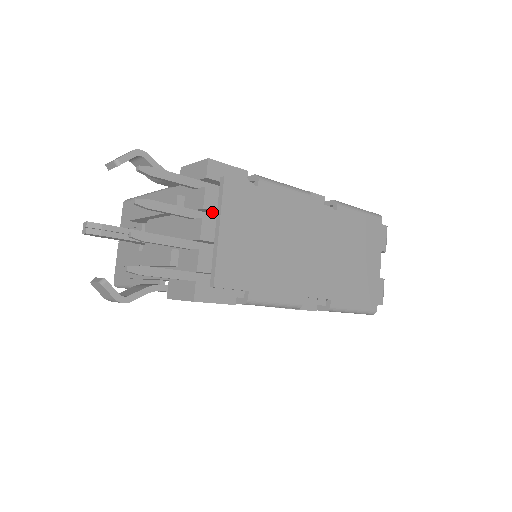
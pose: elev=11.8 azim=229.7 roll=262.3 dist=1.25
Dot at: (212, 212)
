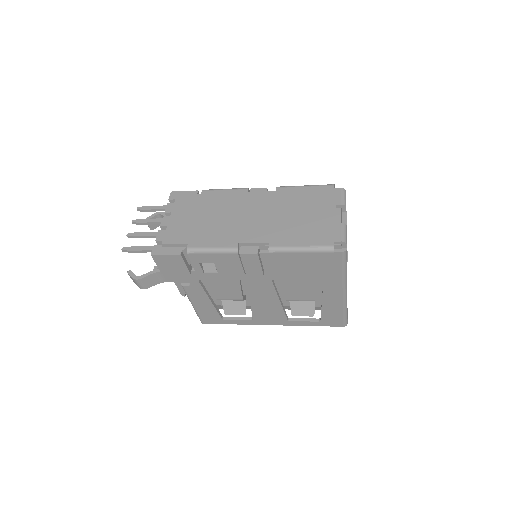
Dot at: occluded
